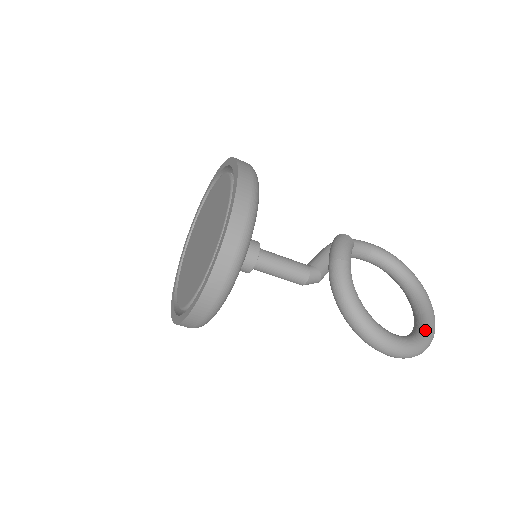
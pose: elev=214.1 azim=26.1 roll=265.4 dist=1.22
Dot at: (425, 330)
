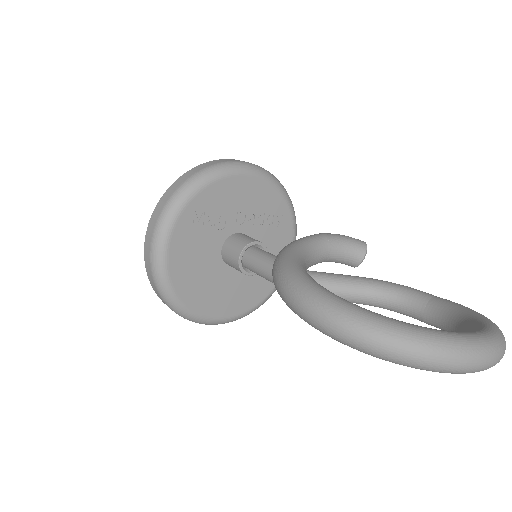
Dot at: (412, 324)
